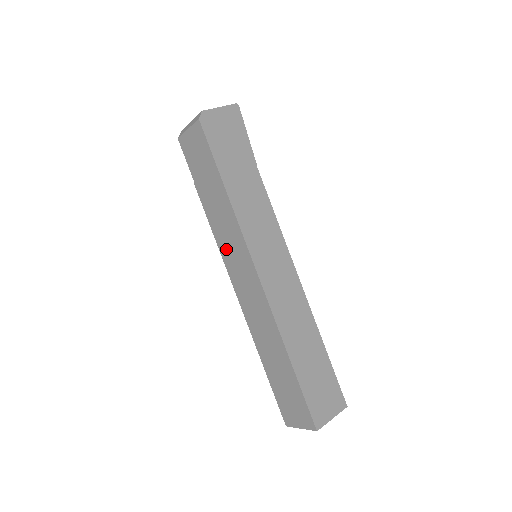
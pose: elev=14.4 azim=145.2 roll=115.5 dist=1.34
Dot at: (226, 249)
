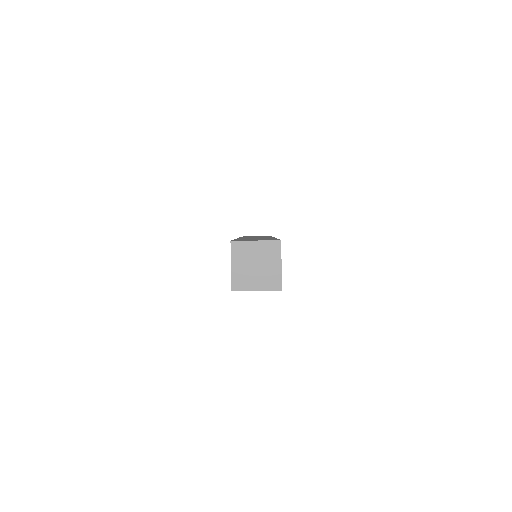
Dot at: occluded
